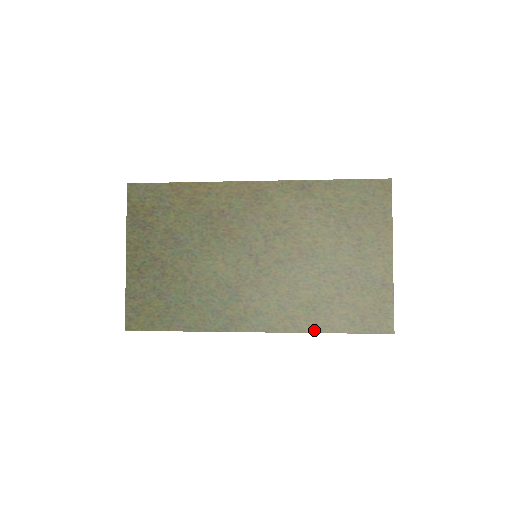
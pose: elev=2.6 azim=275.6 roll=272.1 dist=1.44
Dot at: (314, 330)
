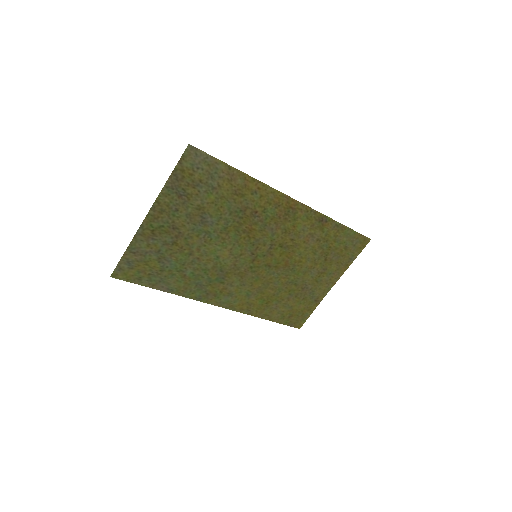
Dot at: (258, 315)
